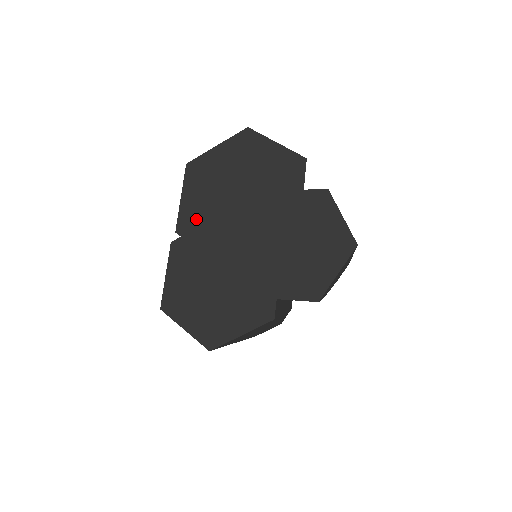
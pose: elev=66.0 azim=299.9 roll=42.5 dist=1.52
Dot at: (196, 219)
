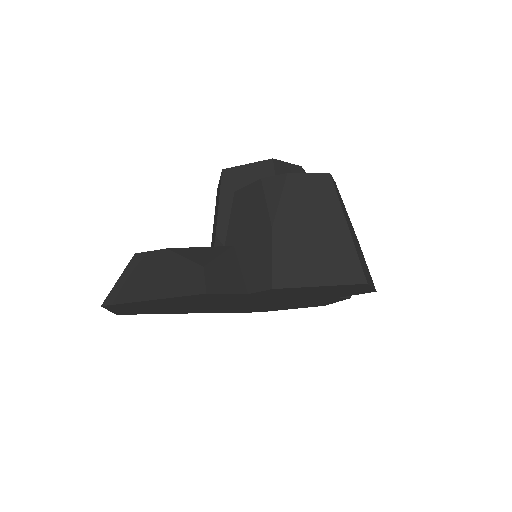
Dot at: (196, 311)
